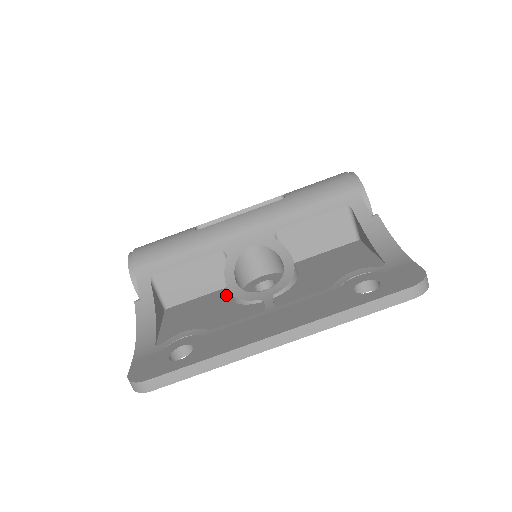
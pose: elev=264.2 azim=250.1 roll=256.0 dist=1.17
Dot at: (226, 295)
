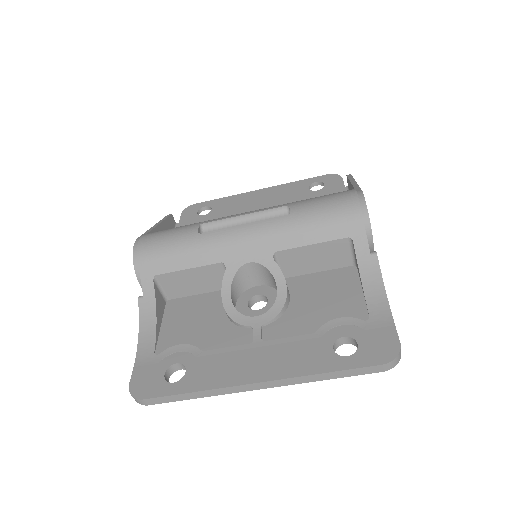
Dot at: occluded
